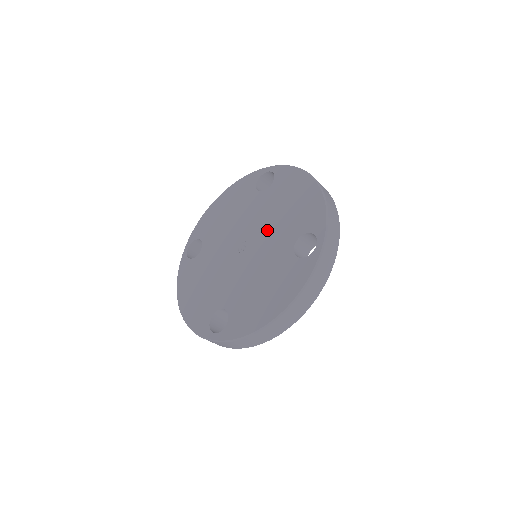
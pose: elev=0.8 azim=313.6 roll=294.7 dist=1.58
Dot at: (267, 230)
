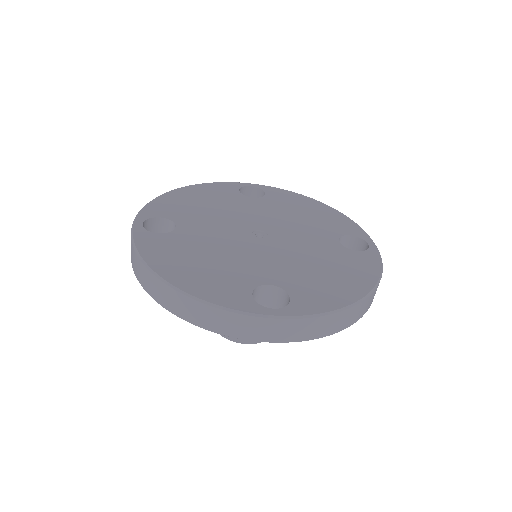
Dot at: (289, 226)
